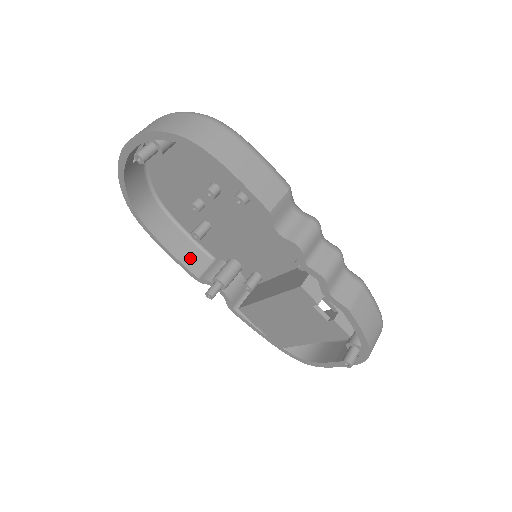
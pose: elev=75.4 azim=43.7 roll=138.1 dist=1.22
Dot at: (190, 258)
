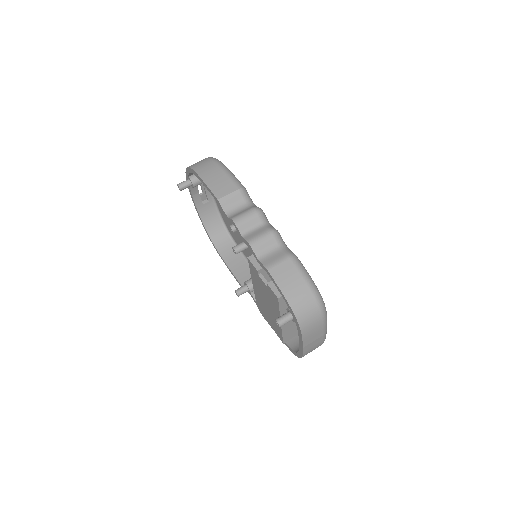
Dot at: (243, 275)
